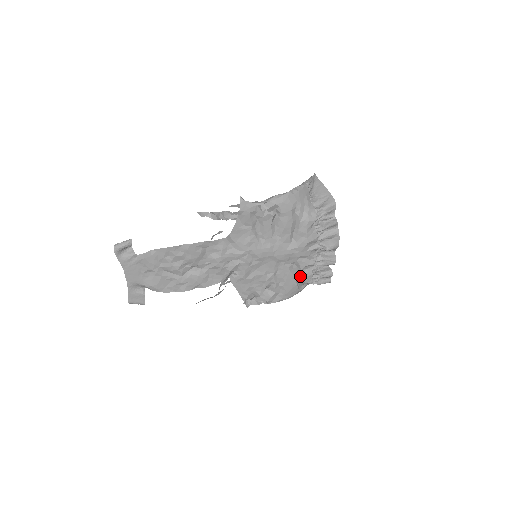
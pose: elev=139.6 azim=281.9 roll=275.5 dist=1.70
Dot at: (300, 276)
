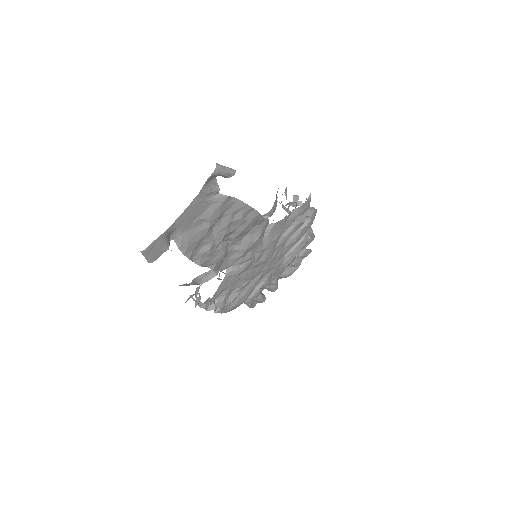
Dot at: (254, 293)
